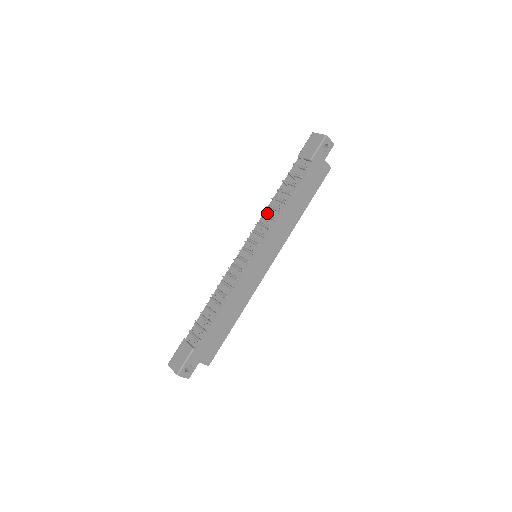
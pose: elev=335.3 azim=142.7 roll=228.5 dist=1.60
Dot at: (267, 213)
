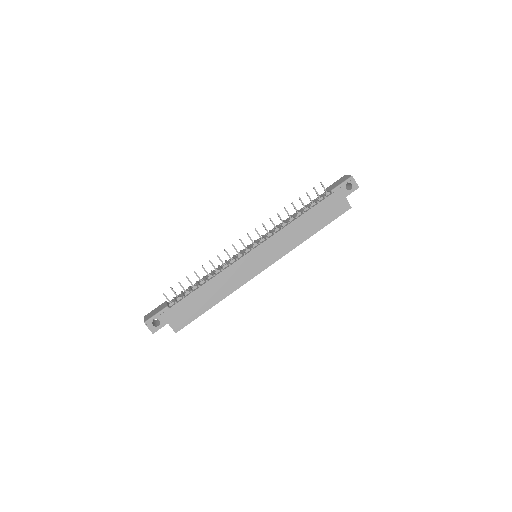
Dot at: (280, 225)
